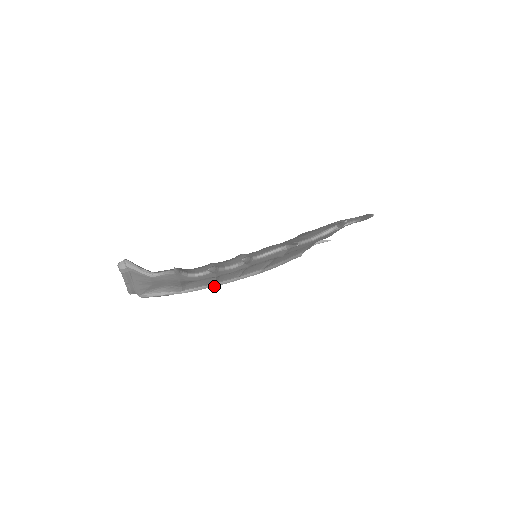
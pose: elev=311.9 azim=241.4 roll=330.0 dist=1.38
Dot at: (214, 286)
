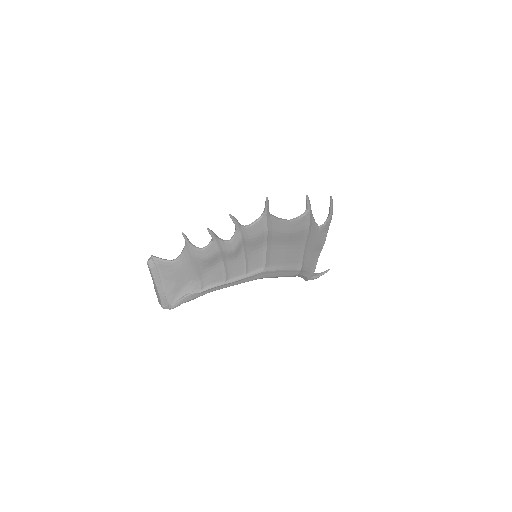
Dot at: (228, 283)
